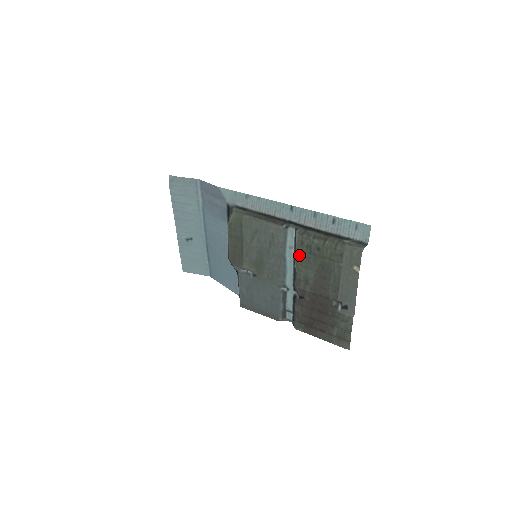
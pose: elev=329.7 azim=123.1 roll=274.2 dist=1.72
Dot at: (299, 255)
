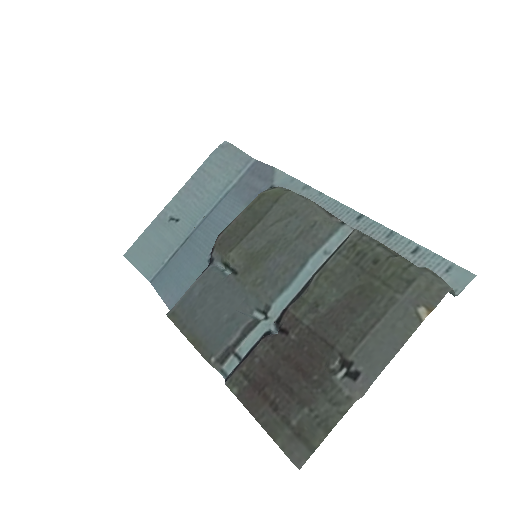
Dot at: (335, 262)
